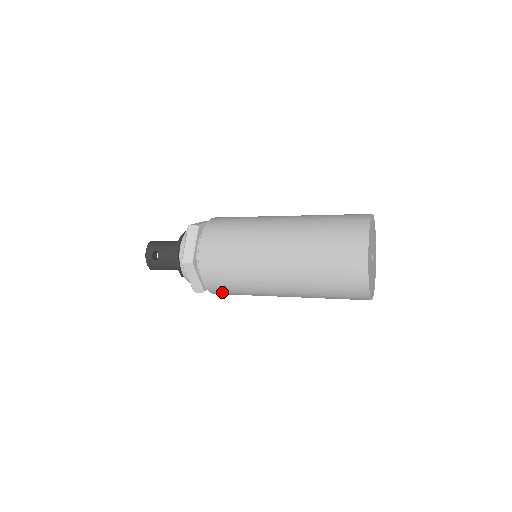
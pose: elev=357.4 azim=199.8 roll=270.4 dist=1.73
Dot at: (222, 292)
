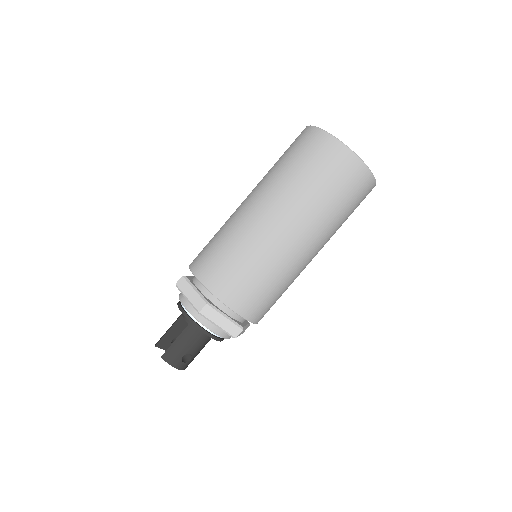
Dot at: occluded
